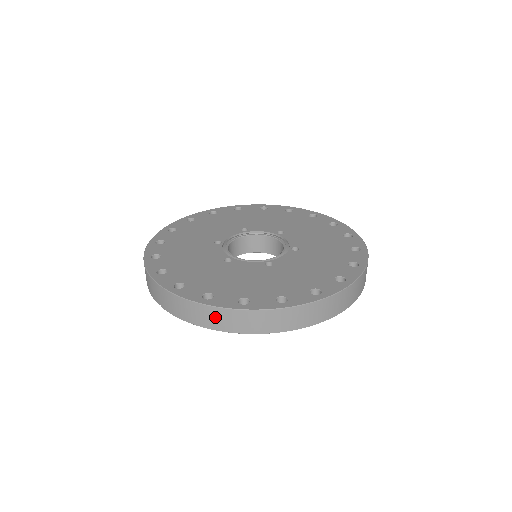
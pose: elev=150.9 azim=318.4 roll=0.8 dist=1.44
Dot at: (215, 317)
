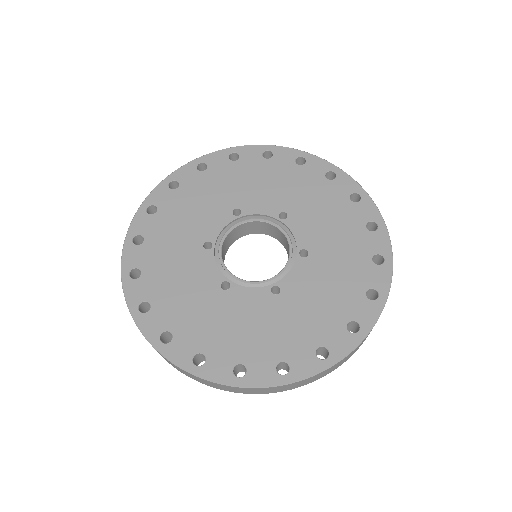
Dot at: occluded
